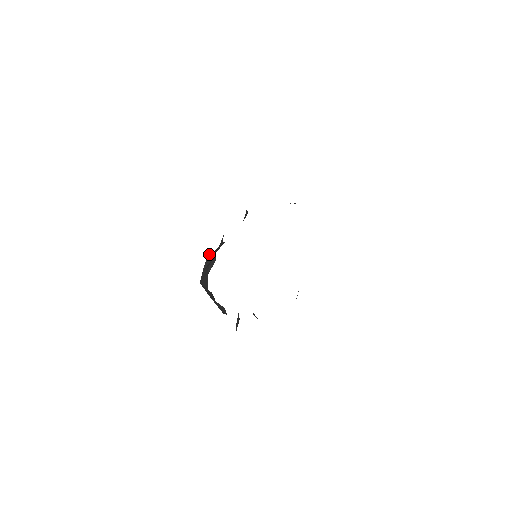
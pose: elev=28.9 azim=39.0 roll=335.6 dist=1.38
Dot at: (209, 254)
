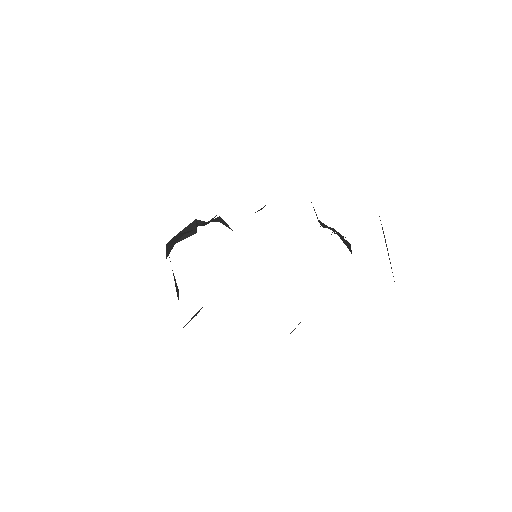
Dot at: (196, 221)
